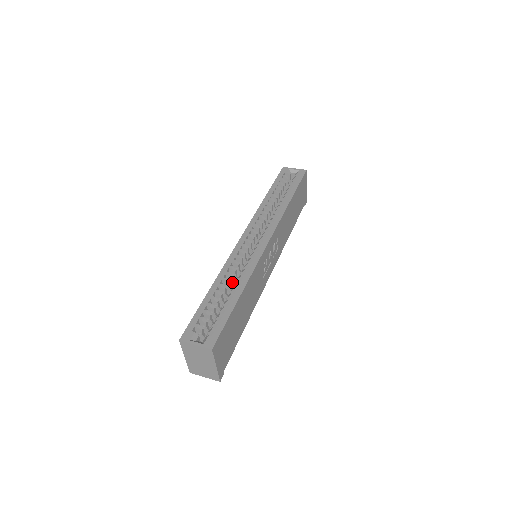
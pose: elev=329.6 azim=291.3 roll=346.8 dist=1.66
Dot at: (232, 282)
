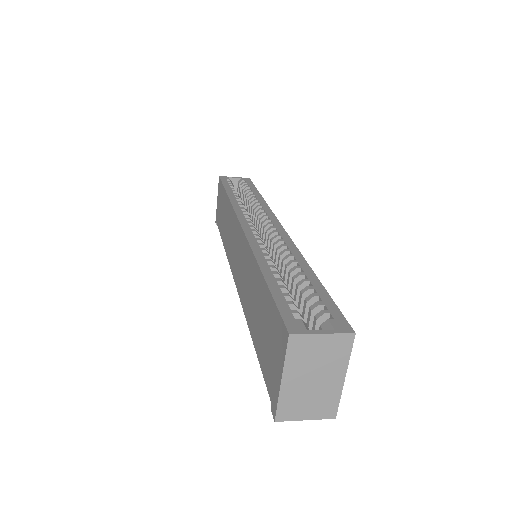
Dot at: occluded
